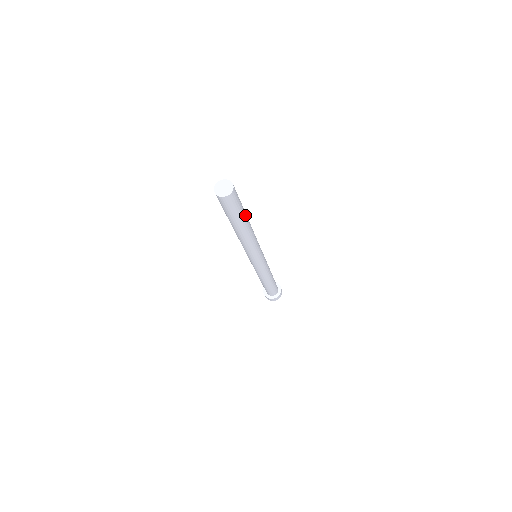
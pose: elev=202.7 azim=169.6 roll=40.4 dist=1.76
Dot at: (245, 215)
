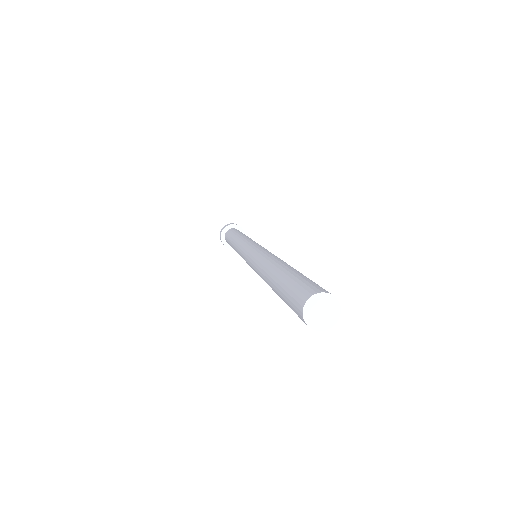
Dot at: occluded
